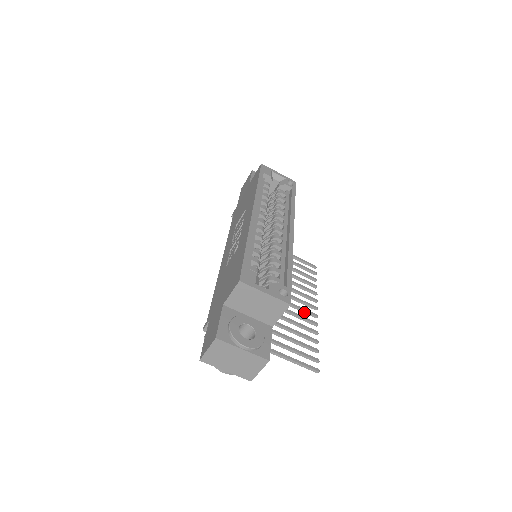
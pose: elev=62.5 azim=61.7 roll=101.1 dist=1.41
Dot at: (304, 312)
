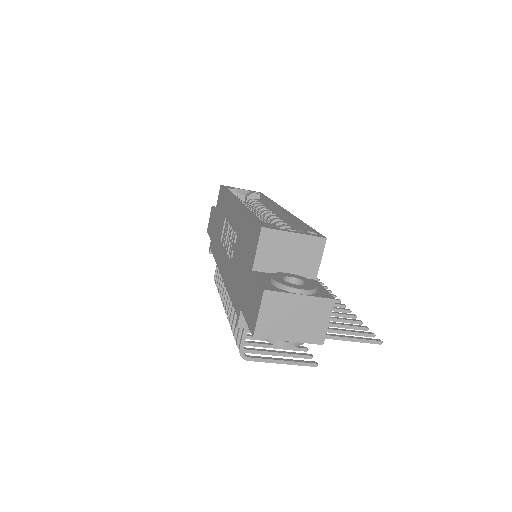
Dot at: occluded
